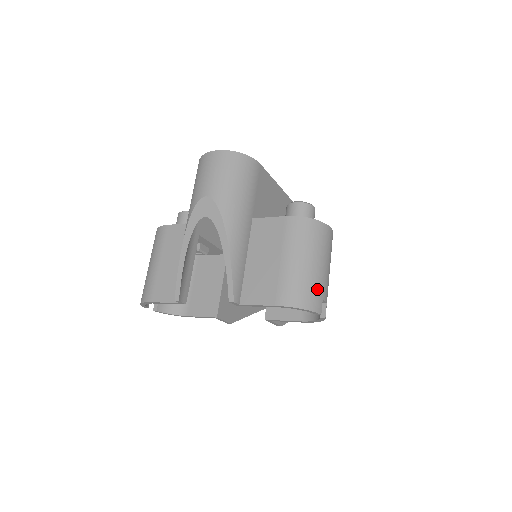
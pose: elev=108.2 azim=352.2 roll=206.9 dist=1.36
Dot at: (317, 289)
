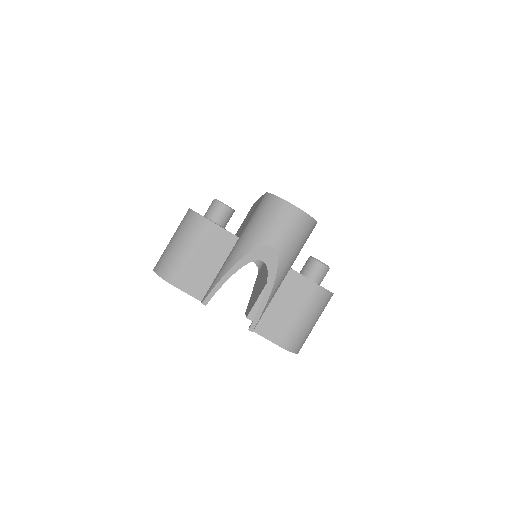
Dot at: occluded
